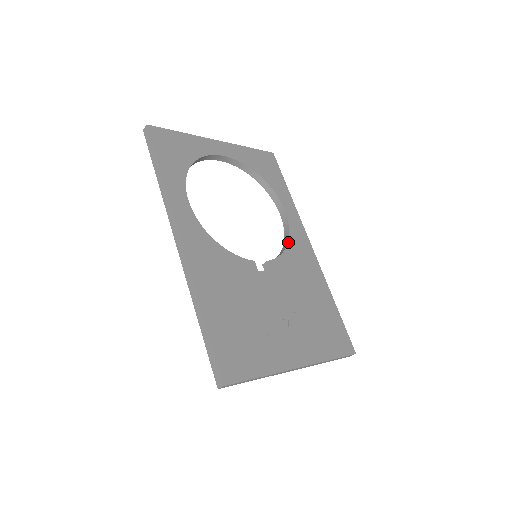
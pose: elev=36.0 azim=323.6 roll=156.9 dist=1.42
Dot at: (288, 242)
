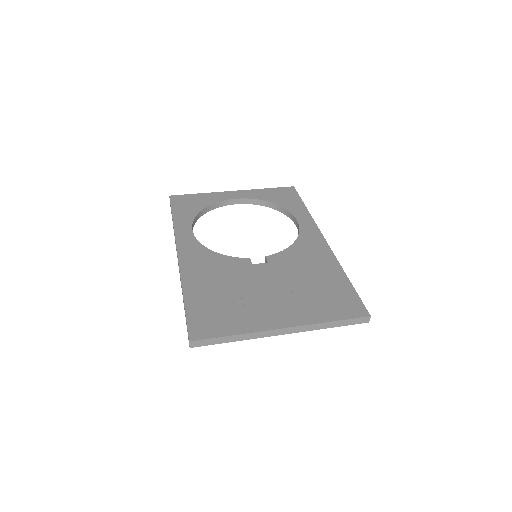
Dot at: (295, 241)
